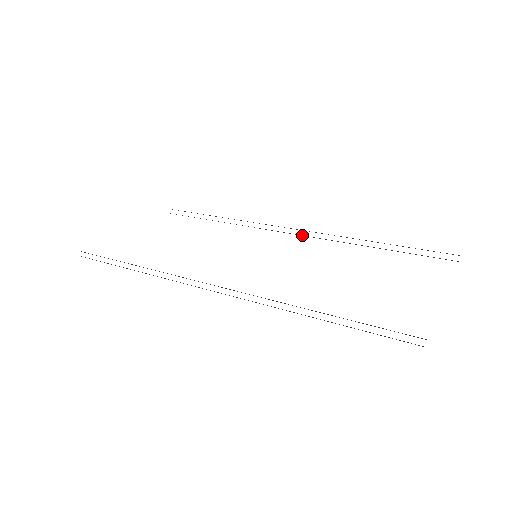
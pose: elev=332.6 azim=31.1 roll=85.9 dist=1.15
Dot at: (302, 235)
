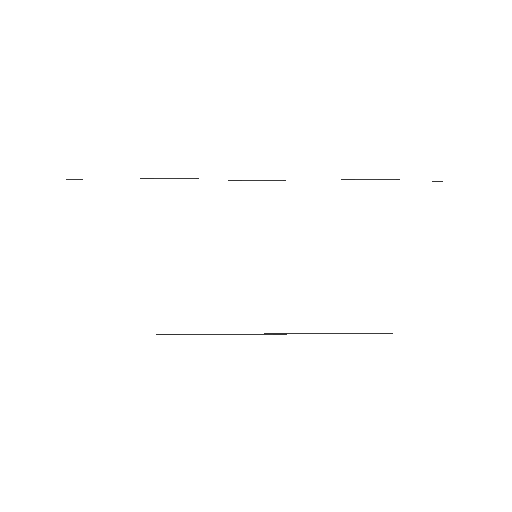
Dot at: occluded
